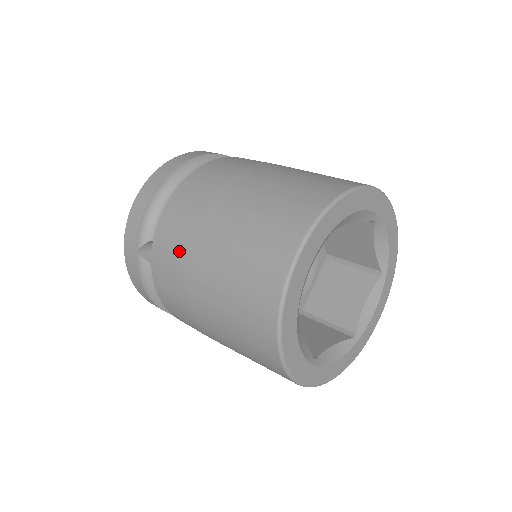
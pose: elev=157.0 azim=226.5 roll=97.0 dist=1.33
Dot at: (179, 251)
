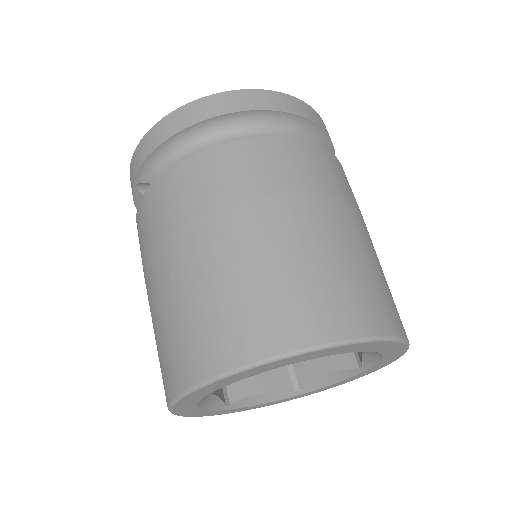
Dot at: (148, 240)
